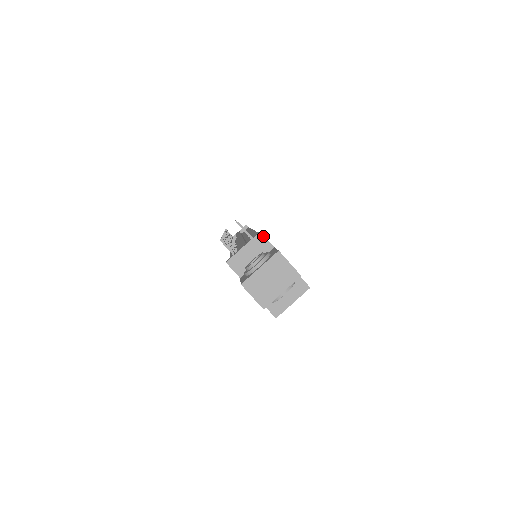
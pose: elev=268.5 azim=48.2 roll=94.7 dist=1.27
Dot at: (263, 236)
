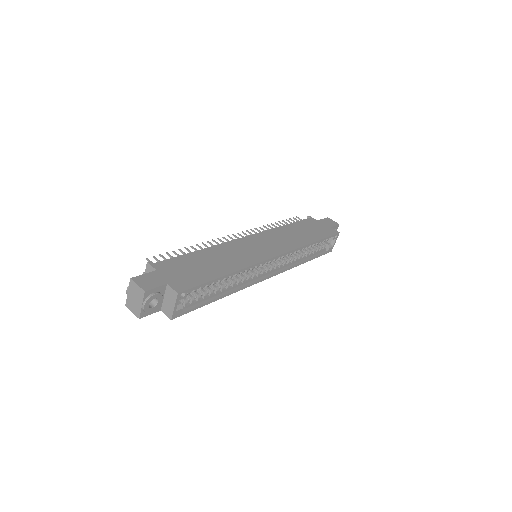
Dot at: (149, 264)
